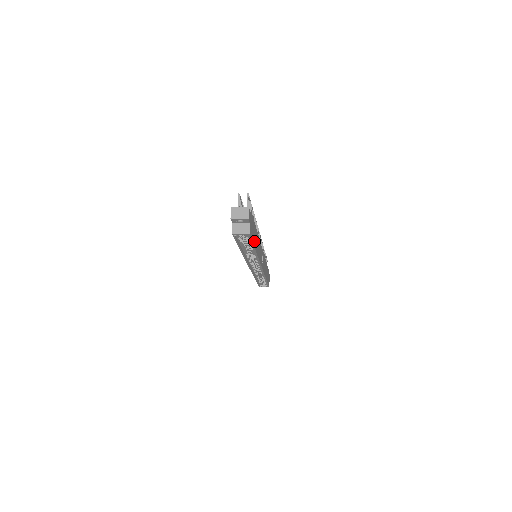
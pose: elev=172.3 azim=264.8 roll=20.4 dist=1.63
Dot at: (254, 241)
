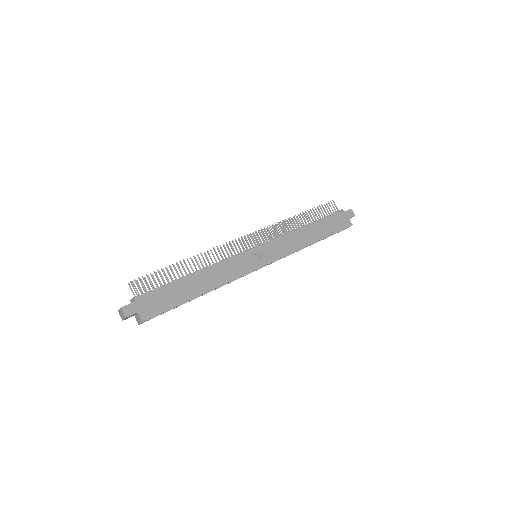
Dot at: (182, 297)
